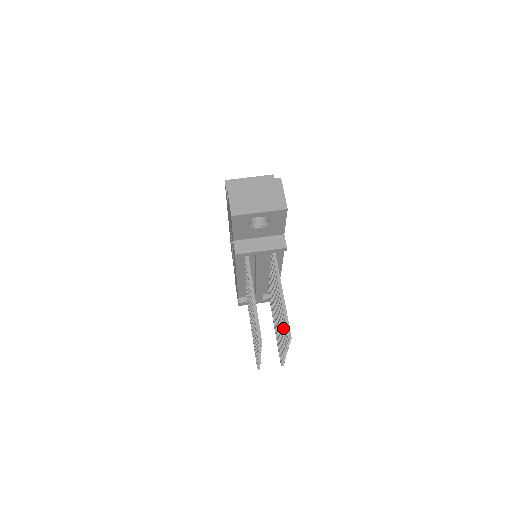
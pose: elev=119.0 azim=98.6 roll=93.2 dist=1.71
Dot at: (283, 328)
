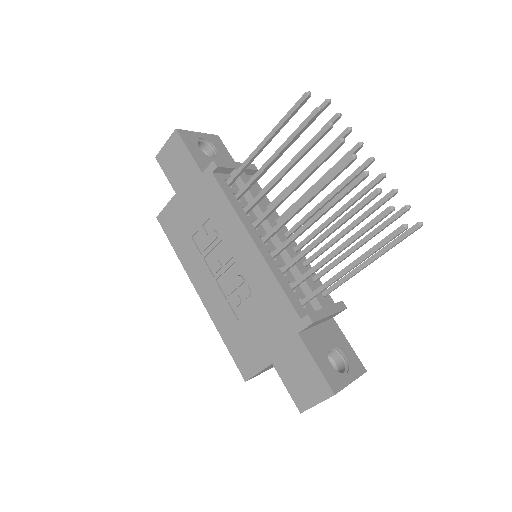
Dot at: (328, 146)
